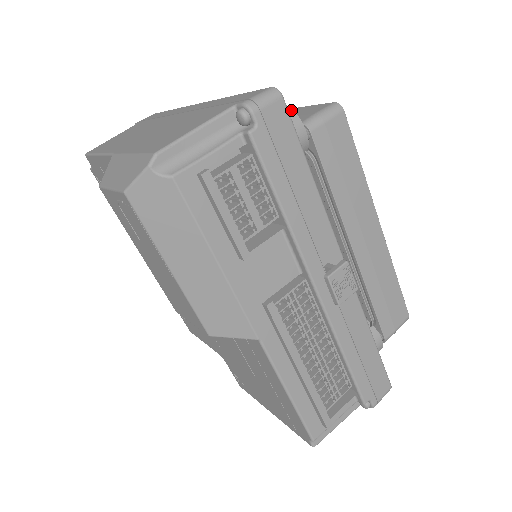
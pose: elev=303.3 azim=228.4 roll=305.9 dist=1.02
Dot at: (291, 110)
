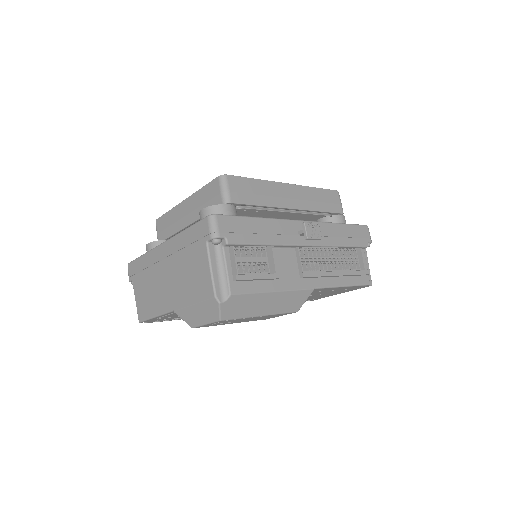
Dot at: (214, 206)
